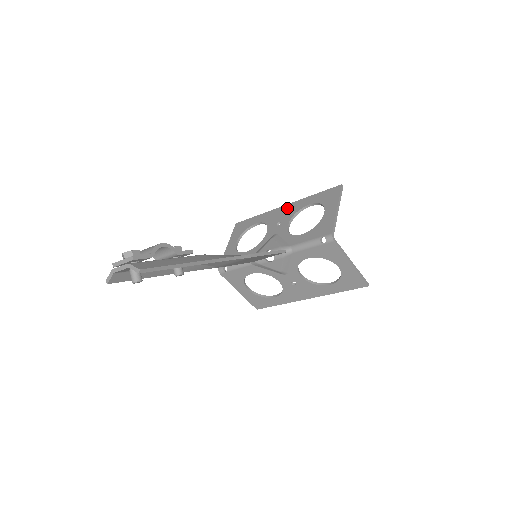
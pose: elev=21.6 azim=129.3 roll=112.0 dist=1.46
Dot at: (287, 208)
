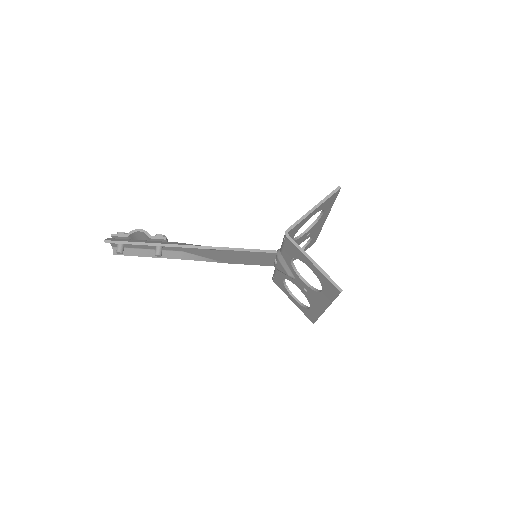
Dot at: occluded
